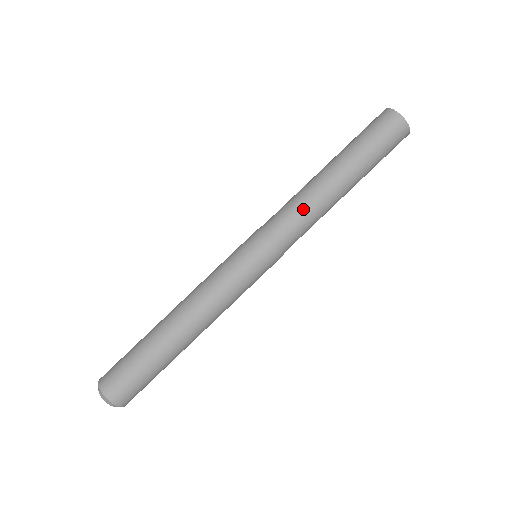
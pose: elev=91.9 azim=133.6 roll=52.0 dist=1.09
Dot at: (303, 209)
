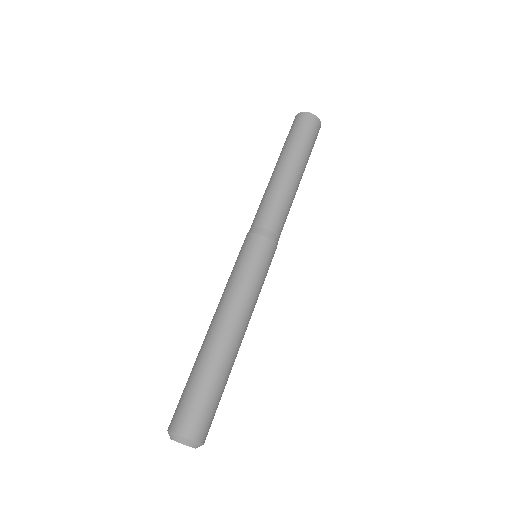
Dot at: (286, 207)
